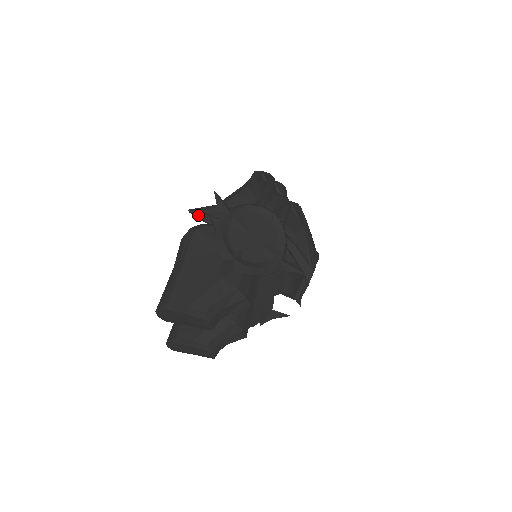
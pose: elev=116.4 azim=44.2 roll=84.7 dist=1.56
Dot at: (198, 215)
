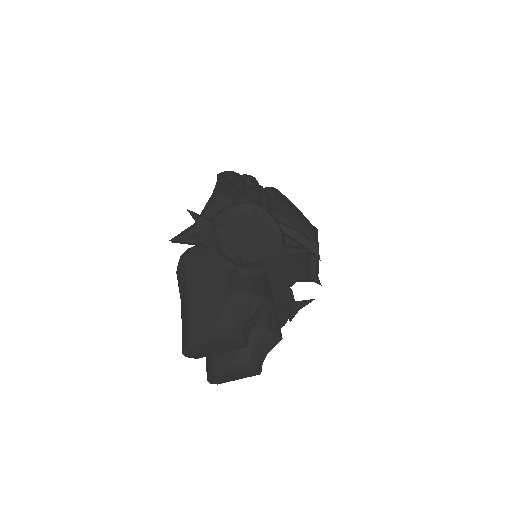
Dot at: (182, 241)
